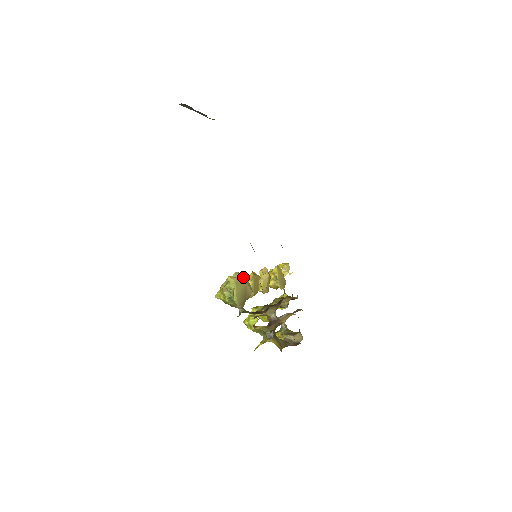
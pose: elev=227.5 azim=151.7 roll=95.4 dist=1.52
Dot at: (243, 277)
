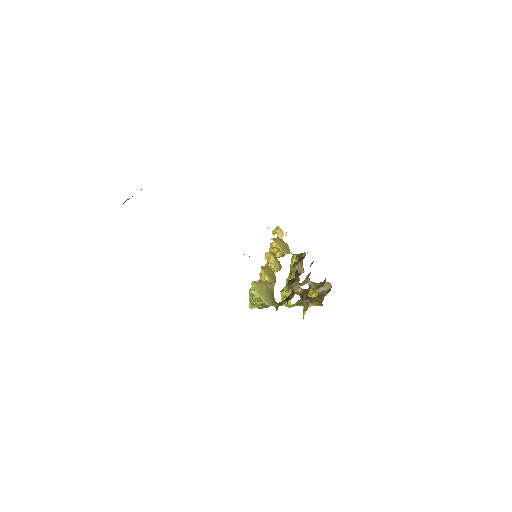
Dot at: (259, 281)
